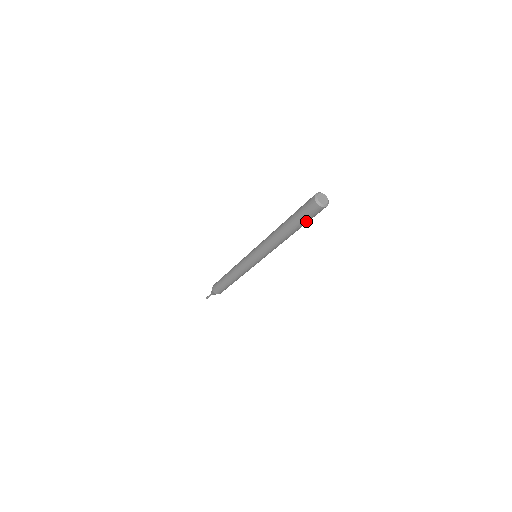
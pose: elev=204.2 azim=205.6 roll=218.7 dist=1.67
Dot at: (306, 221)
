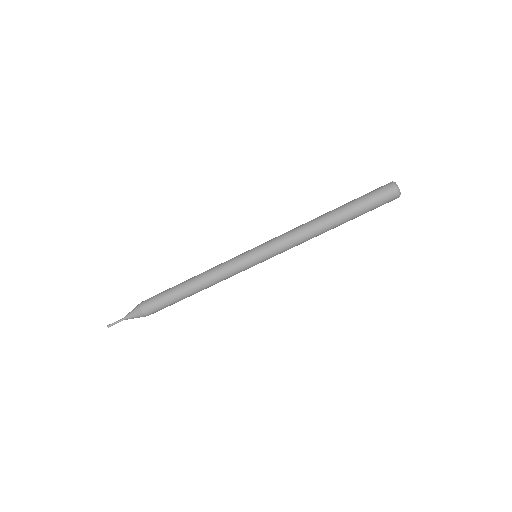
Dot at: (367, 208)
